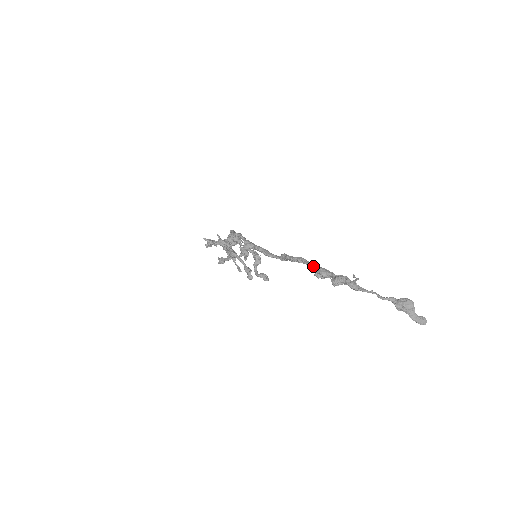
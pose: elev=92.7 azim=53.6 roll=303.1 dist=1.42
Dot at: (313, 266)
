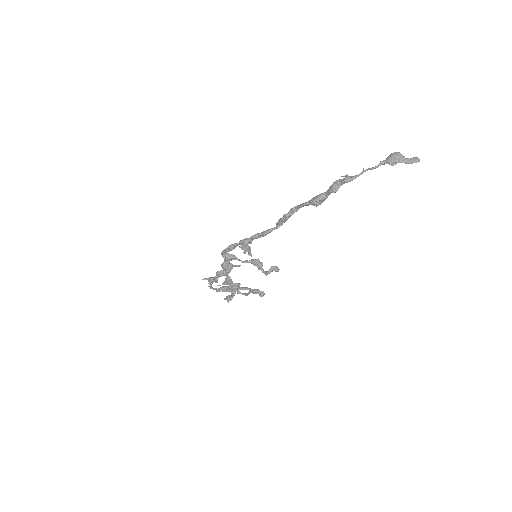
Dot at: (307, 202)
